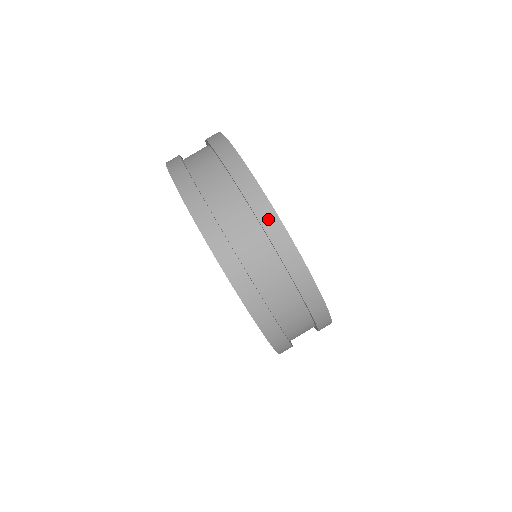
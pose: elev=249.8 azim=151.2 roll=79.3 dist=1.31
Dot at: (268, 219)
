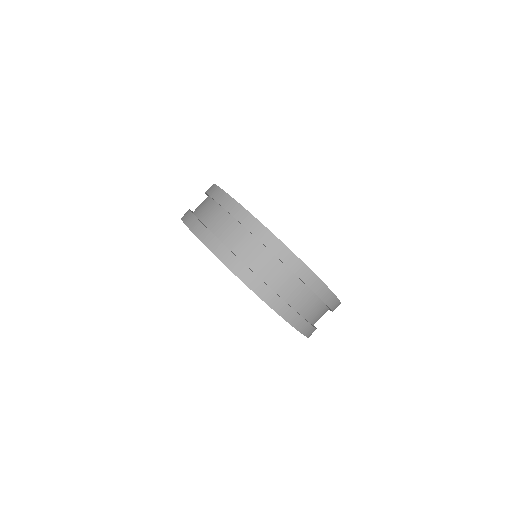
Dot at: (328, 297)
